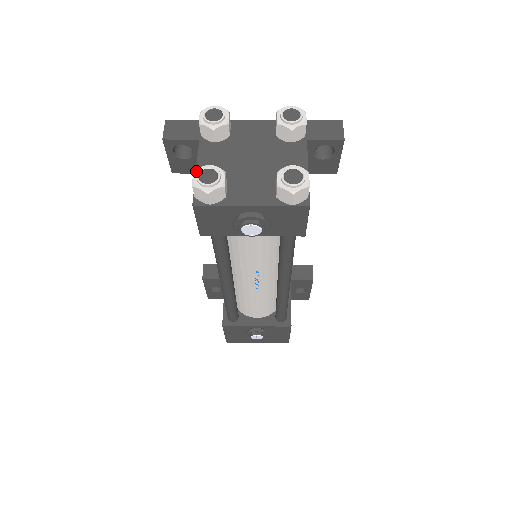
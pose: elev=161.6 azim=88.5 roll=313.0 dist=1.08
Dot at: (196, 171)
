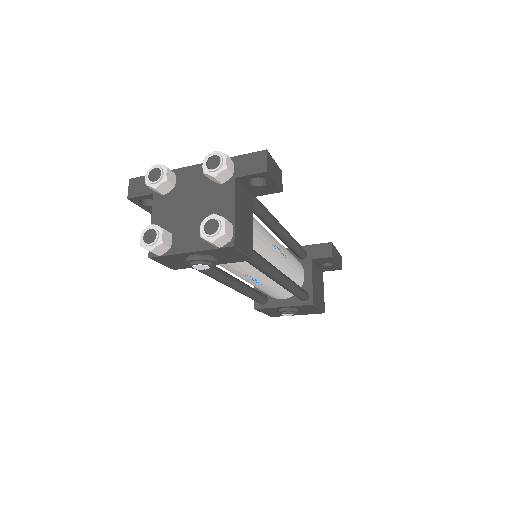
Dot at: (142, 232)
